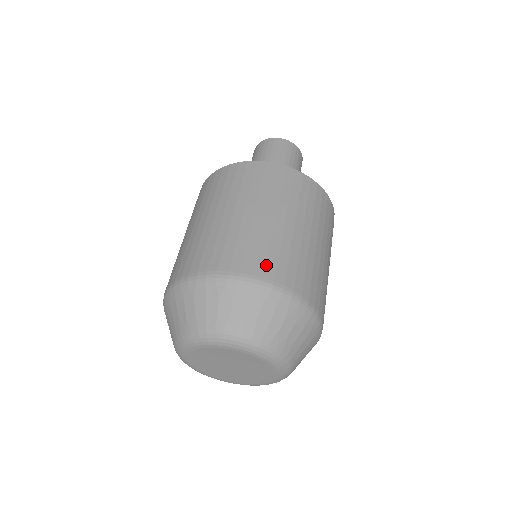
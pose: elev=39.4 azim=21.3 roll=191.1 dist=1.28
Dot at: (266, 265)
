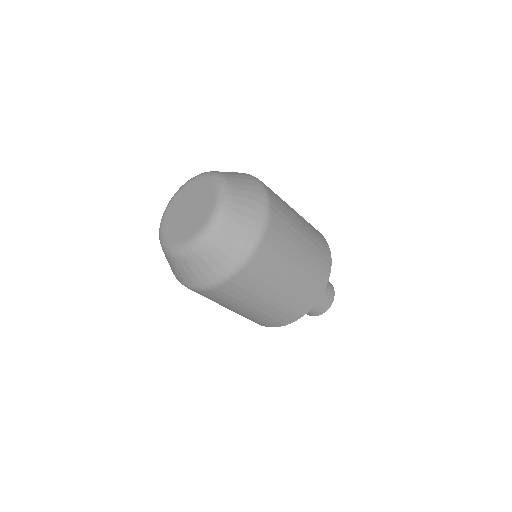
Dot at: (278, 208)
